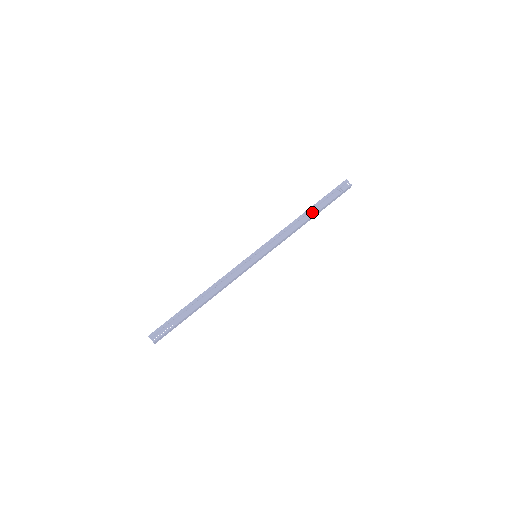
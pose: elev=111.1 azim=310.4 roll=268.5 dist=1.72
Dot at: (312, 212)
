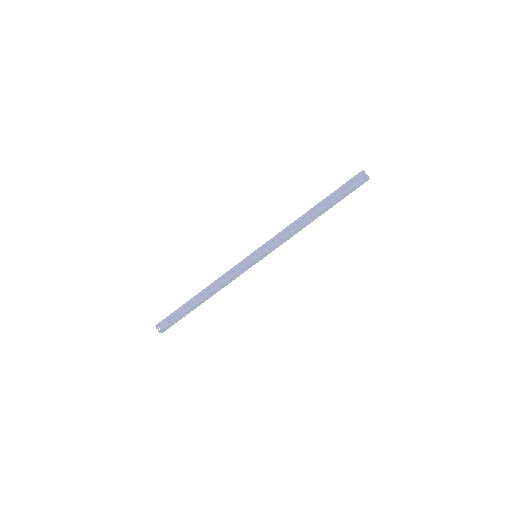
Dot at: (318, 209)
